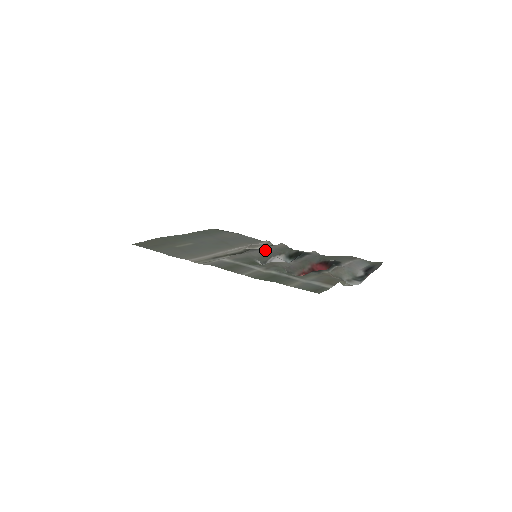
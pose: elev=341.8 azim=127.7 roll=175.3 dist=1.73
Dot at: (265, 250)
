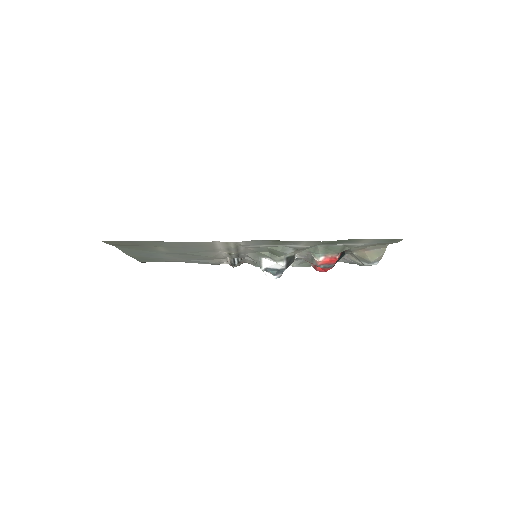
Dot at: (248, 259)
